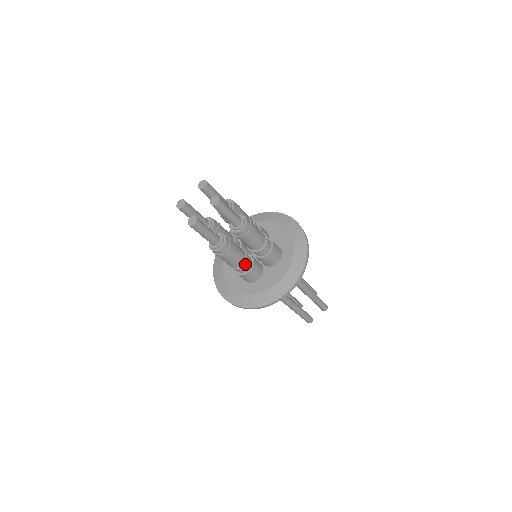
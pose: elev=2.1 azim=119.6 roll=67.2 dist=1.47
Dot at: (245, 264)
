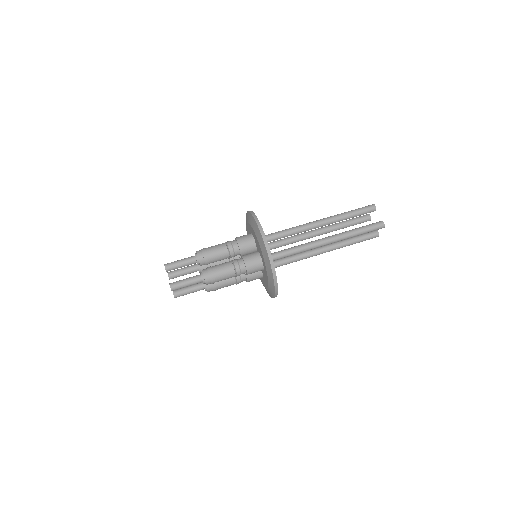
Dot at: (238, 282)
